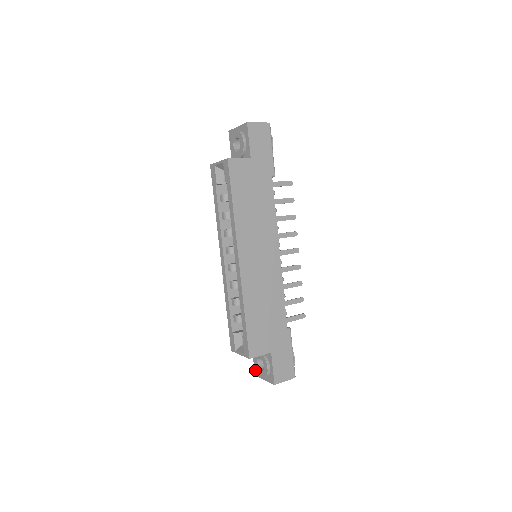
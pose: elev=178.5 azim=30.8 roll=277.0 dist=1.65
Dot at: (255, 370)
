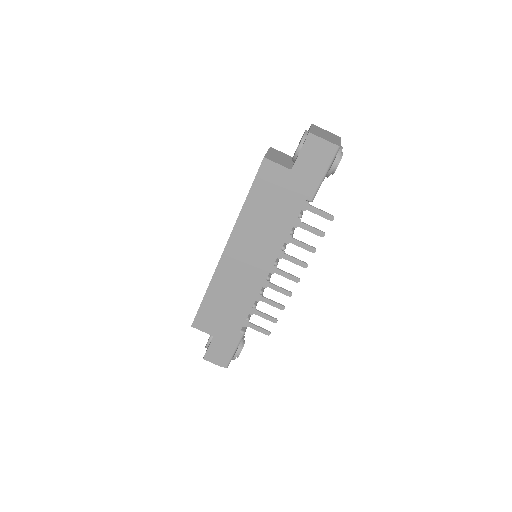
Dot at: occluded
